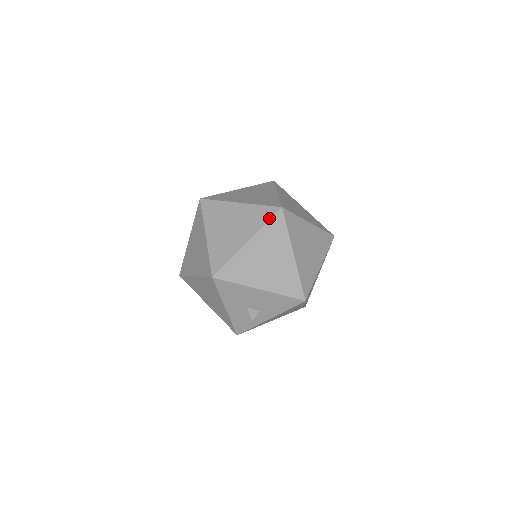
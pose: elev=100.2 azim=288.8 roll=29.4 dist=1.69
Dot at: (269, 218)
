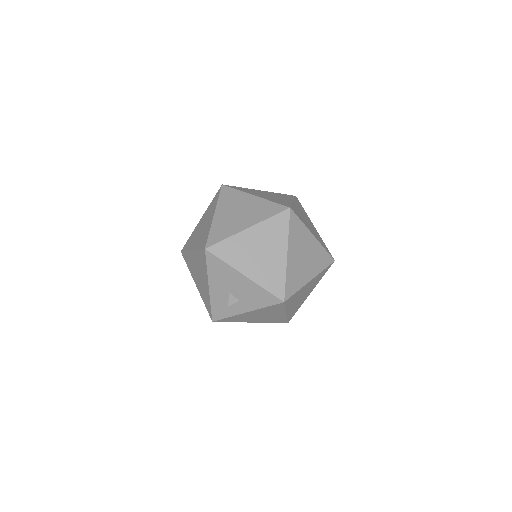
Dot at: (275, 213)
